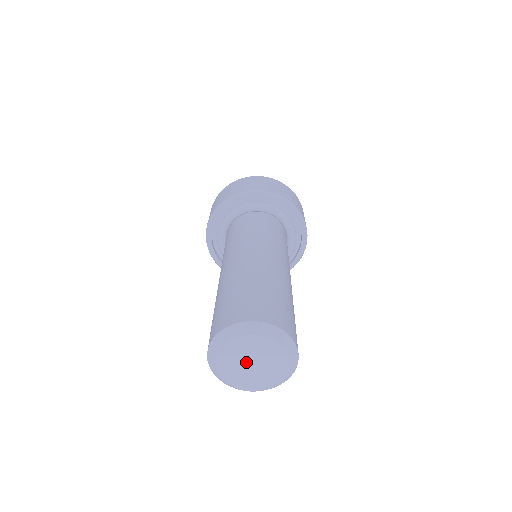
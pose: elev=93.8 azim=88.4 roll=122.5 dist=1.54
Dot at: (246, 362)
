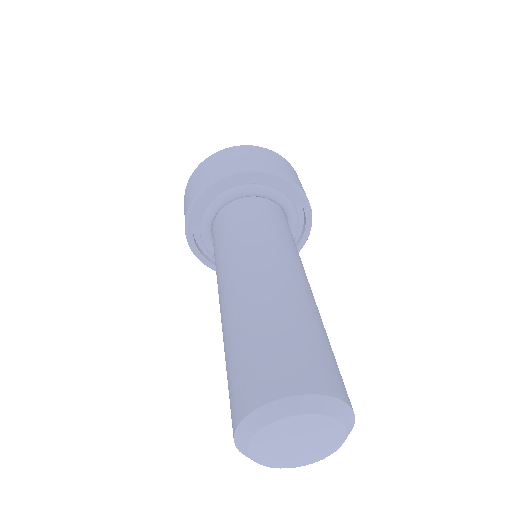
Dot at: (288, 443)
